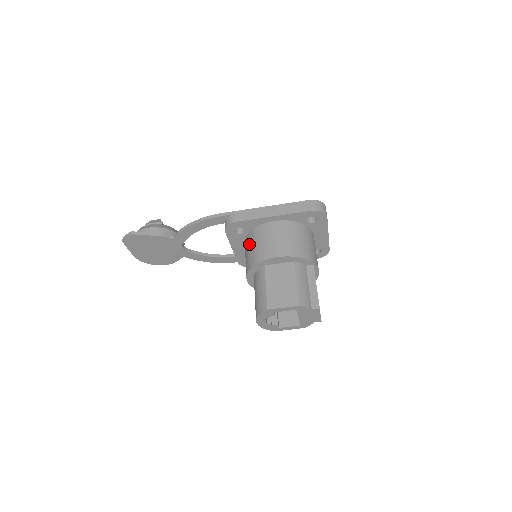
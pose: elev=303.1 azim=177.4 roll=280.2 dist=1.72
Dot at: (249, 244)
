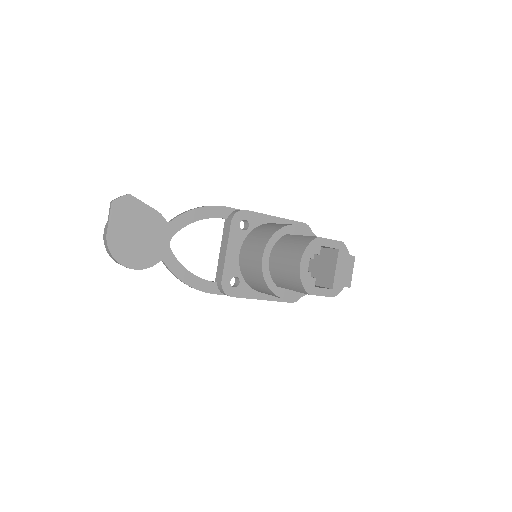
Dot at: (257, 232)
